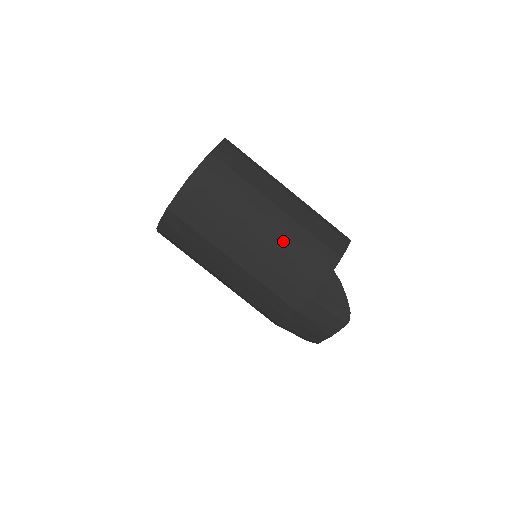
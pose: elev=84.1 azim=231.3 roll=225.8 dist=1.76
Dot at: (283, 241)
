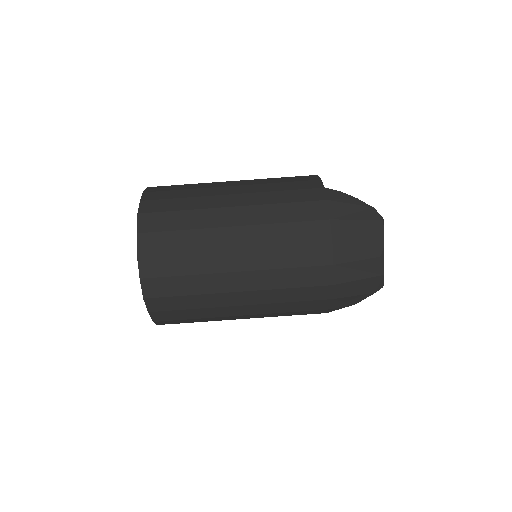
Dot at: (261, 199)
